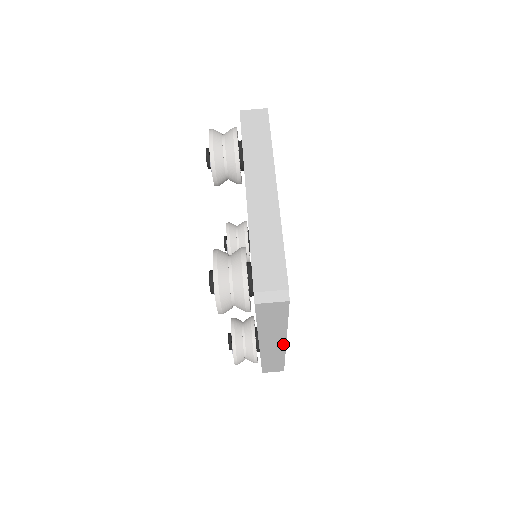
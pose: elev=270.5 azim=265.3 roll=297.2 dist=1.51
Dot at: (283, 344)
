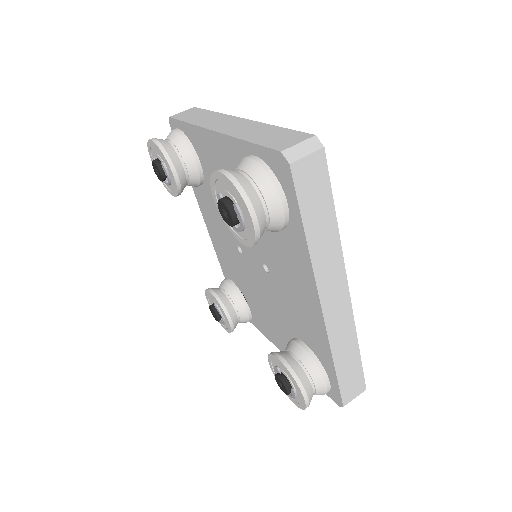
Dot at: (346, 292)
